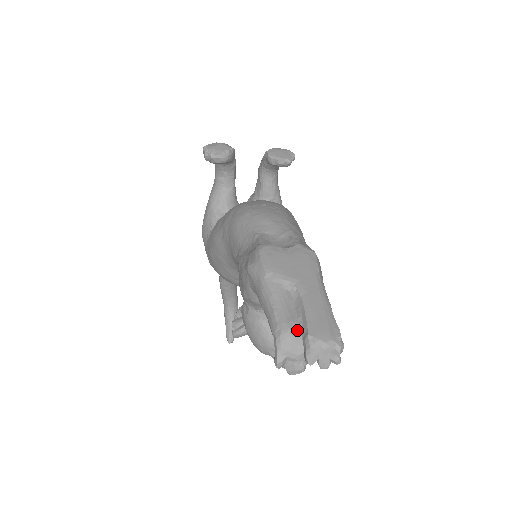
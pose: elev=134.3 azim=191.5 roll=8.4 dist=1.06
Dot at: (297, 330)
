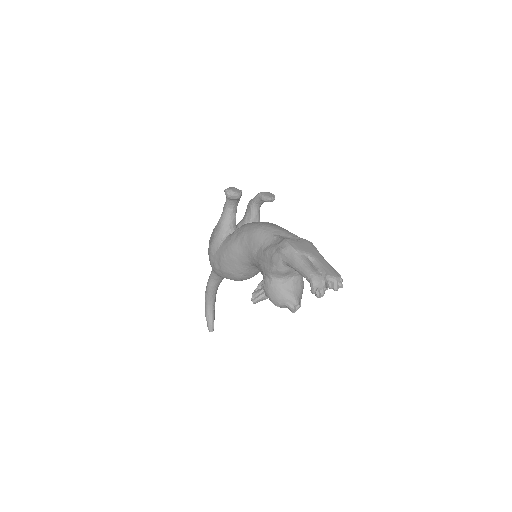
Dot at: (320, 274)
